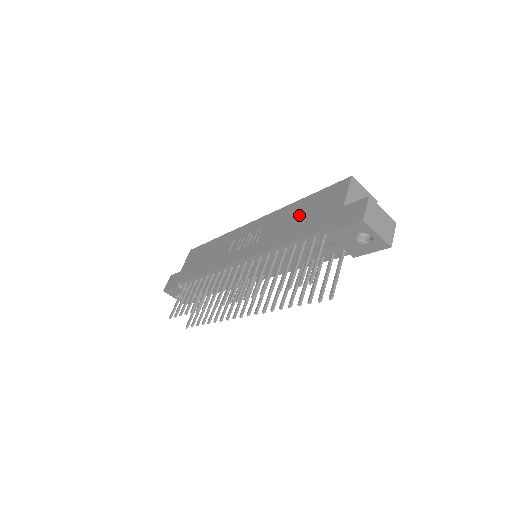
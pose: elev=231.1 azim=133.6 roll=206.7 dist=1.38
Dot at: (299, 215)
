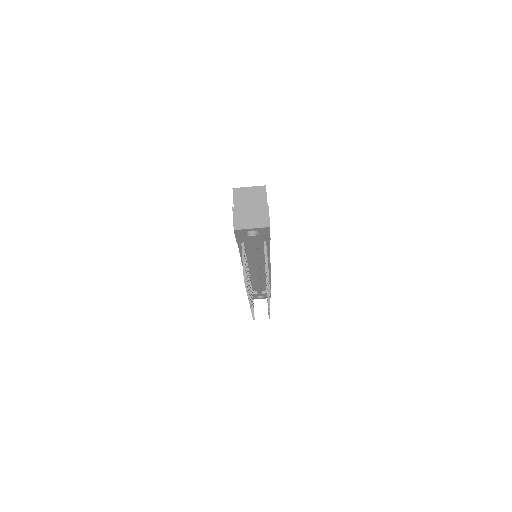
Dot at: occluded
